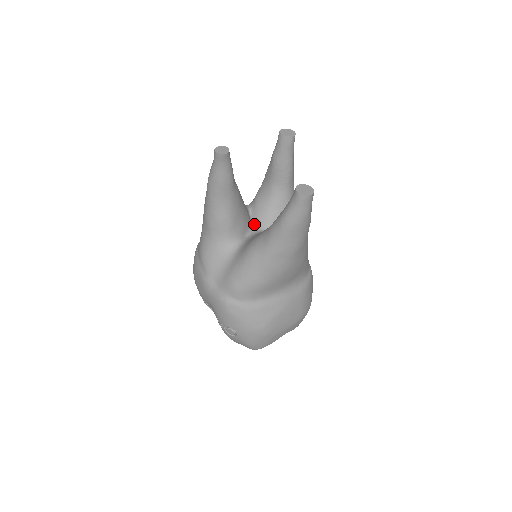
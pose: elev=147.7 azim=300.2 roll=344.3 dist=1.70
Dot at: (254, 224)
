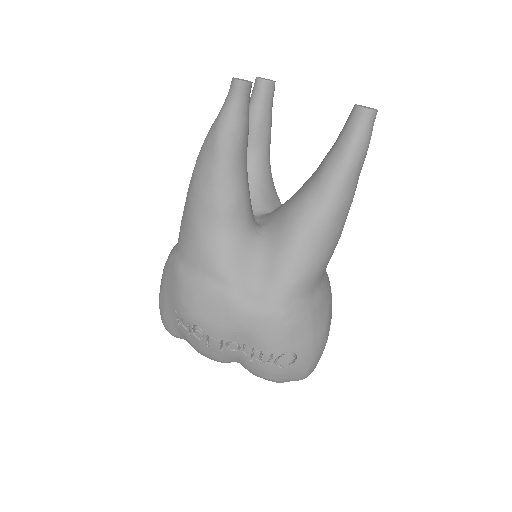
Dot at: occluded
